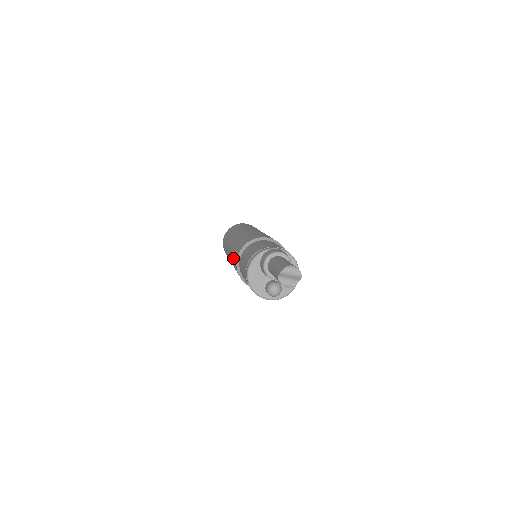
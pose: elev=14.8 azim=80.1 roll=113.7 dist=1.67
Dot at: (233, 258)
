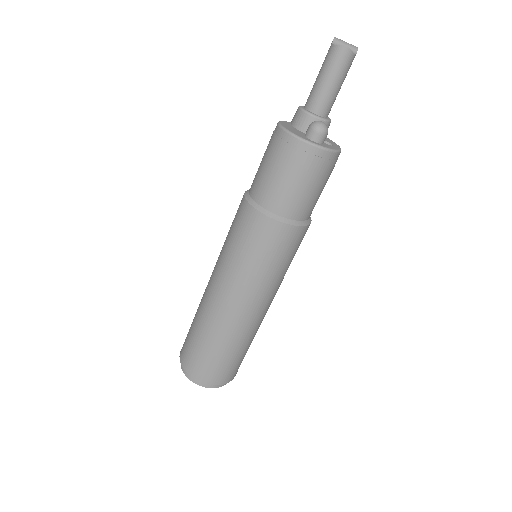
Dot at: (231, 228)
